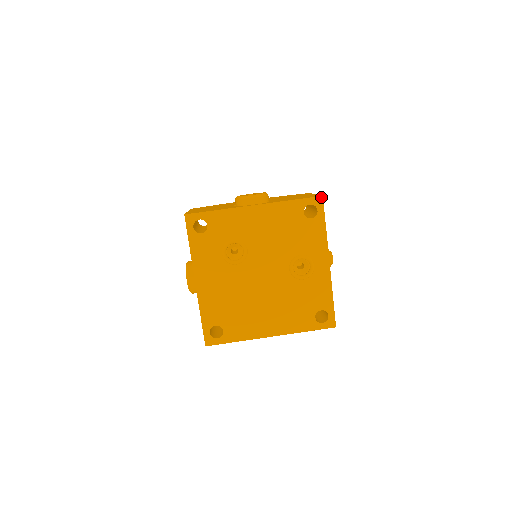
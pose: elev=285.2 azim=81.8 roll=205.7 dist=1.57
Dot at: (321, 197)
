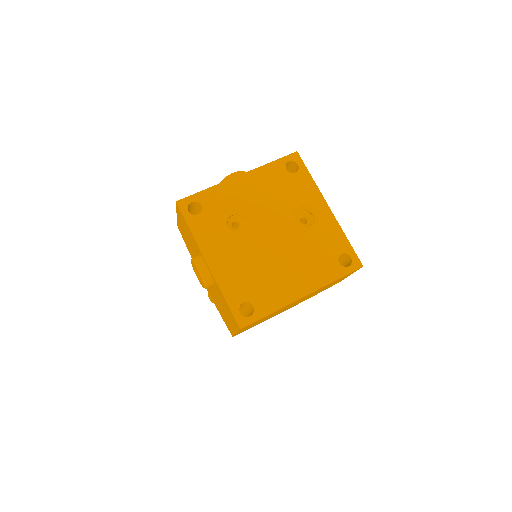
Dot at: (296, 153)
